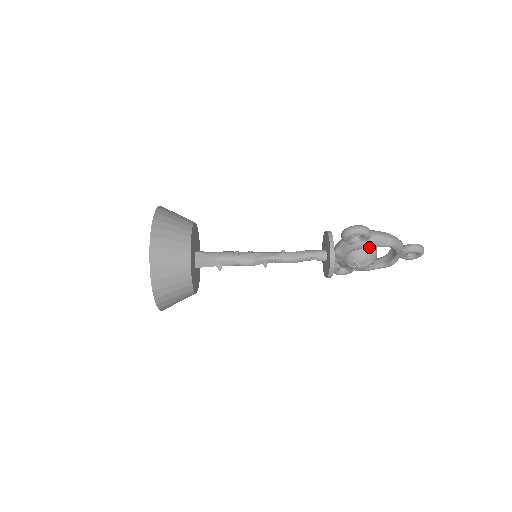
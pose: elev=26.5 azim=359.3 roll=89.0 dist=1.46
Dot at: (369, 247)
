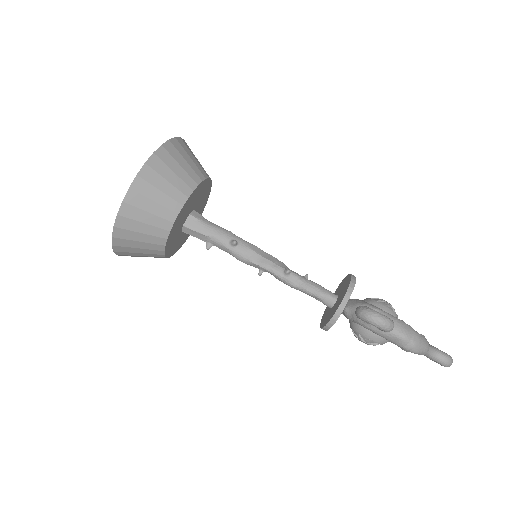
Dot at: (382, 336)
